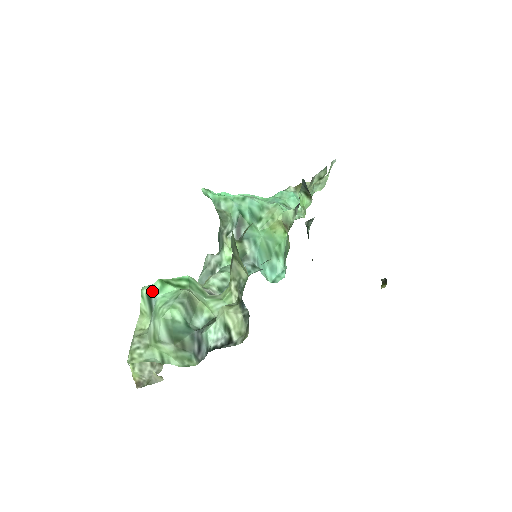
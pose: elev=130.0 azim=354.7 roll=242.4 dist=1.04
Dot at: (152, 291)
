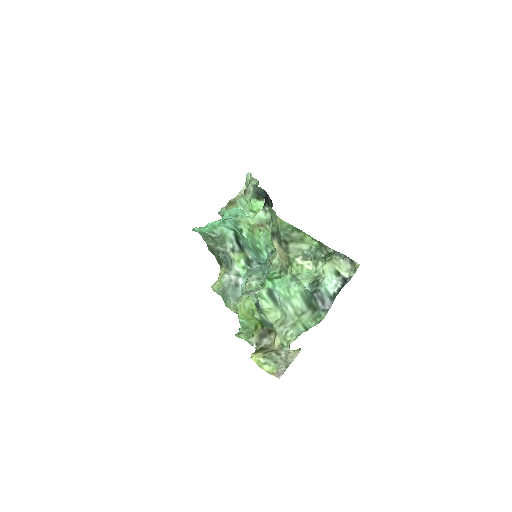
Dot at: (270, 289)
